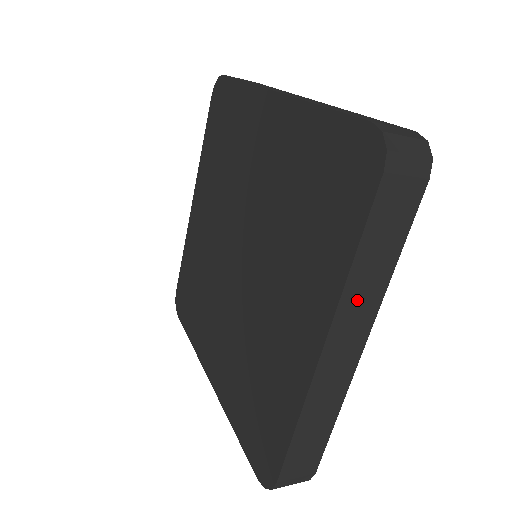
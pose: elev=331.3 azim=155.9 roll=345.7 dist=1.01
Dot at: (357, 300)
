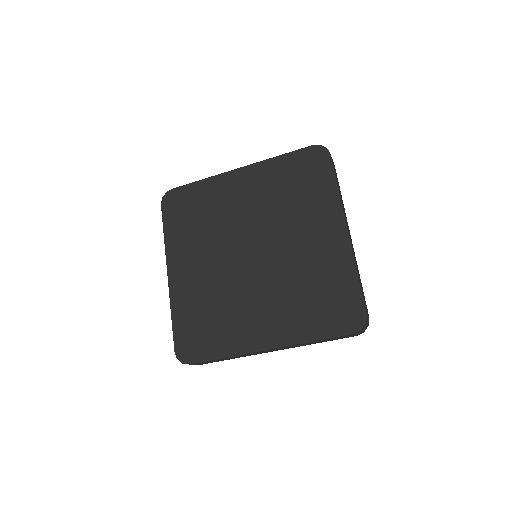
Dot at: occluded
